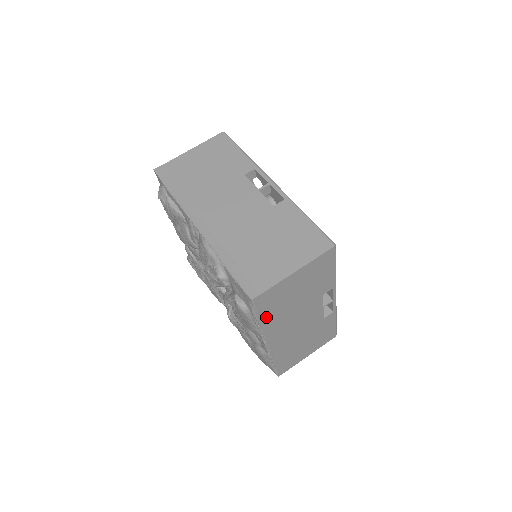
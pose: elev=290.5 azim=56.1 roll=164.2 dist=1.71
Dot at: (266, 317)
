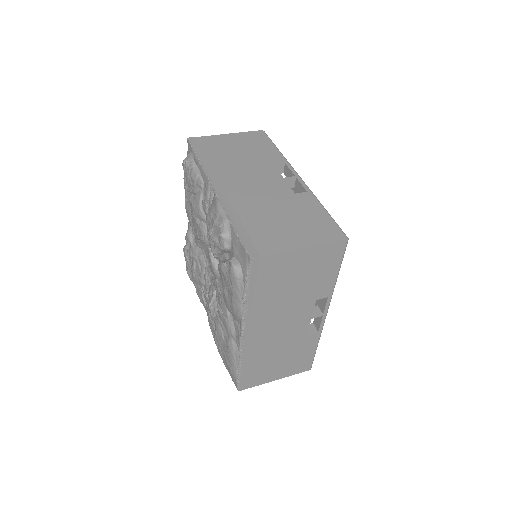
Dot at: (256, 293)
